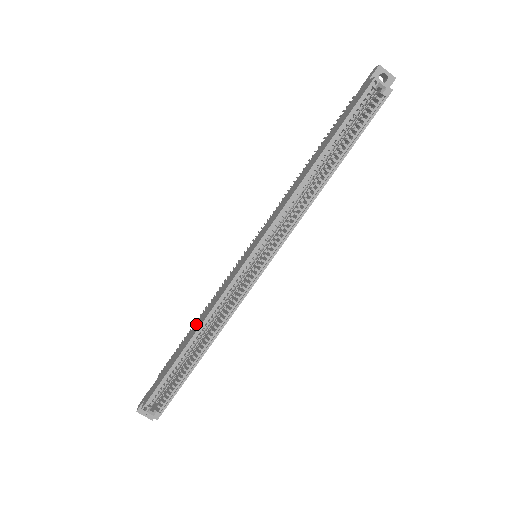
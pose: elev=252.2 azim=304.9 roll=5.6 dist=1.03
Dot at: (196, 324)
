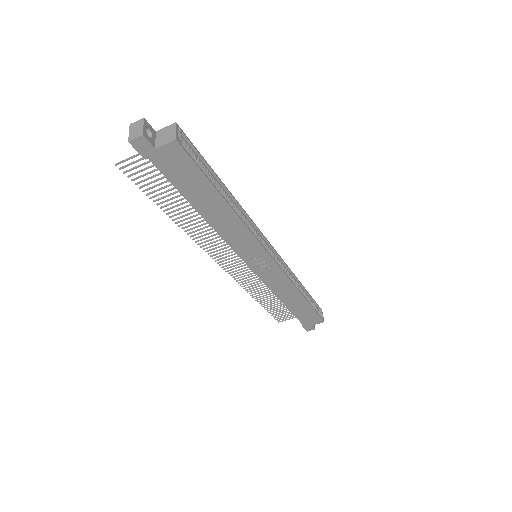
Dot at: occluded
